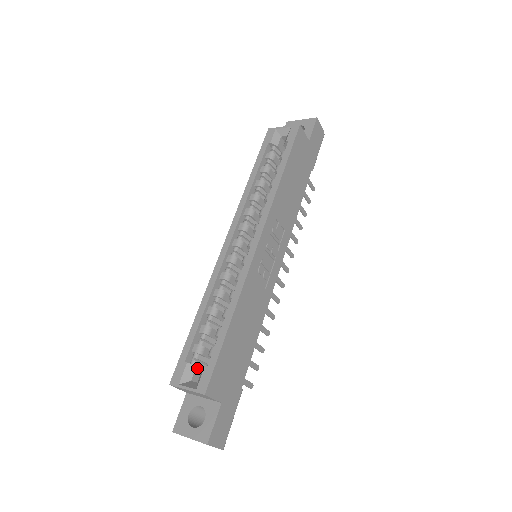
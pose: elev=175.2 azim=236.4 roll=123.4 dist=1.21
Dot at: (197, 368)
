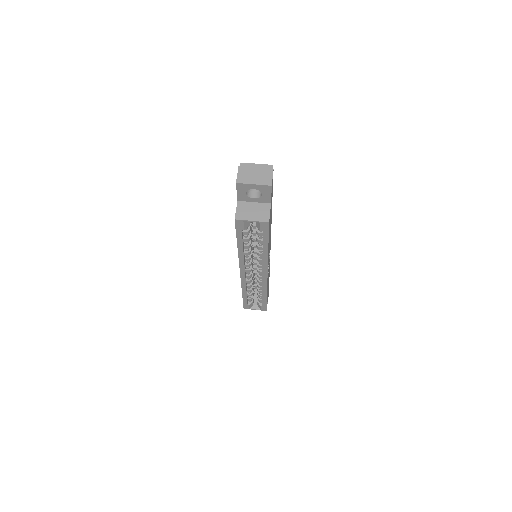
Dot at: (253, 301)
